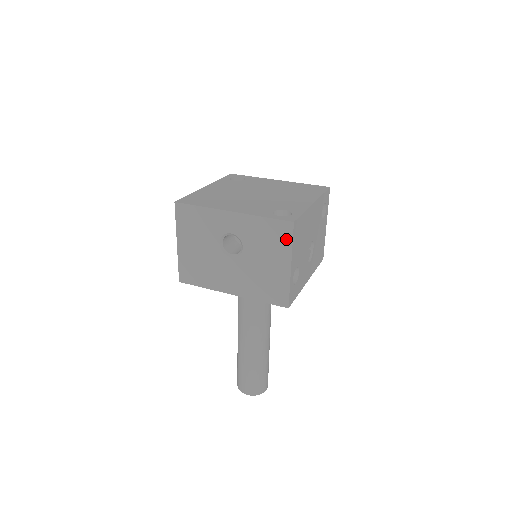
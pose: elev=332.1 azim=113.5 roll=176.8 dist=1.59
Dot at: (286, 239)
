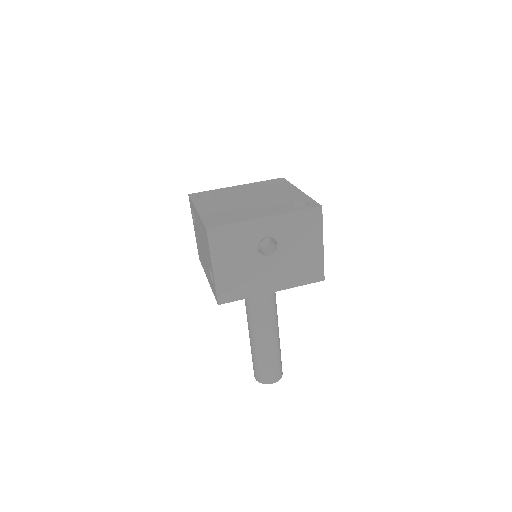
Dot at: (317, 223)
